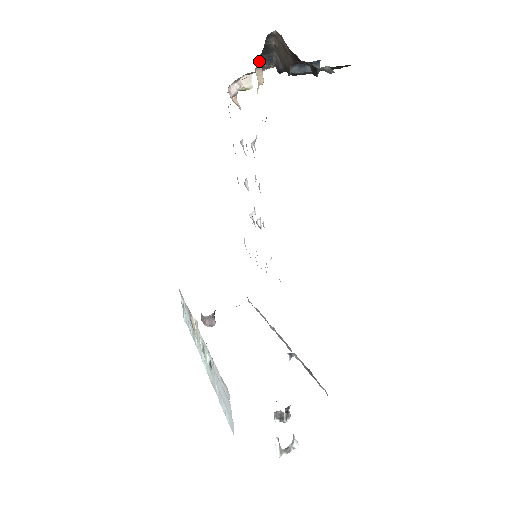
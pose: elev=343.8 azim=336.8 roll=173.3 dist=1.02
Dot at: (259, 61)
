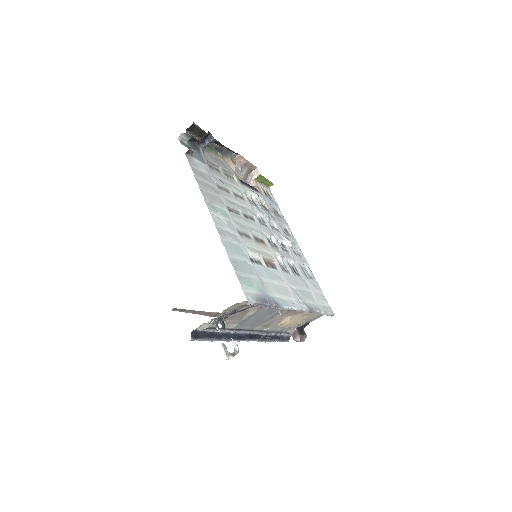
Dot at: (225, 157)
